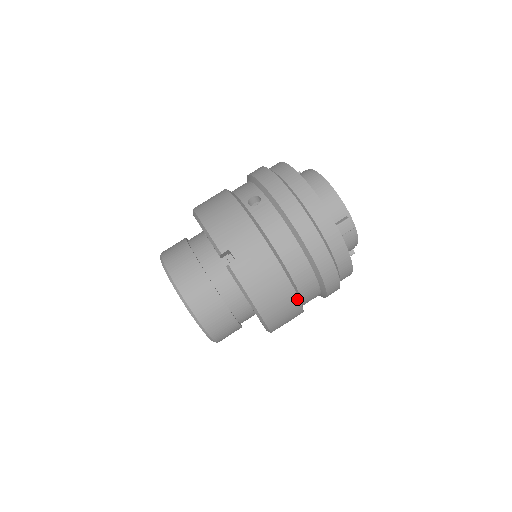
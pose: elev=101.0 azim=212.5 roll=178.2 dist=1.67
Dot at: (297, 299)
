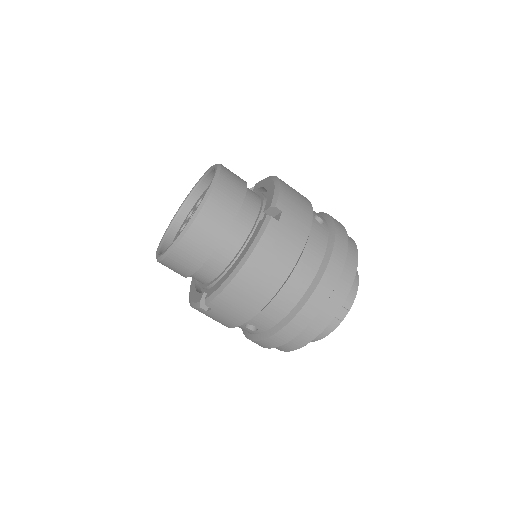
Dot at: (265, 304)
